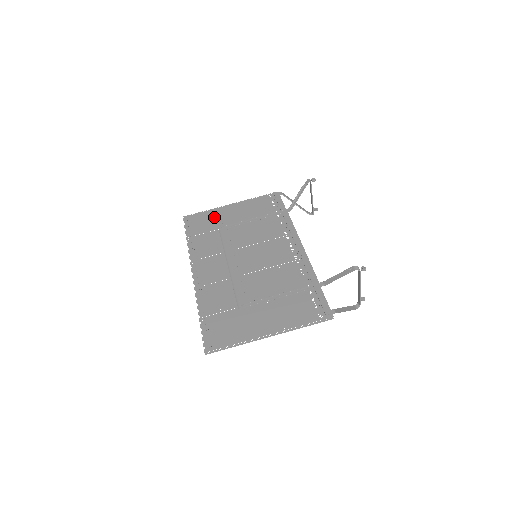
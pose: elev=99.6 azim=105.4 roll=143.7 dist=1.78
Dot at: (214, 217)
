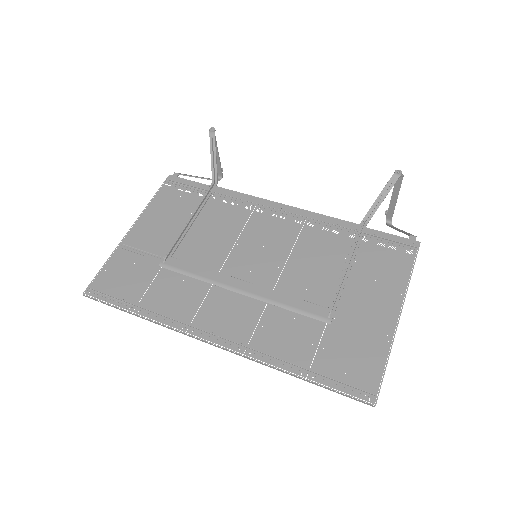
Dot at: (132, 259)
